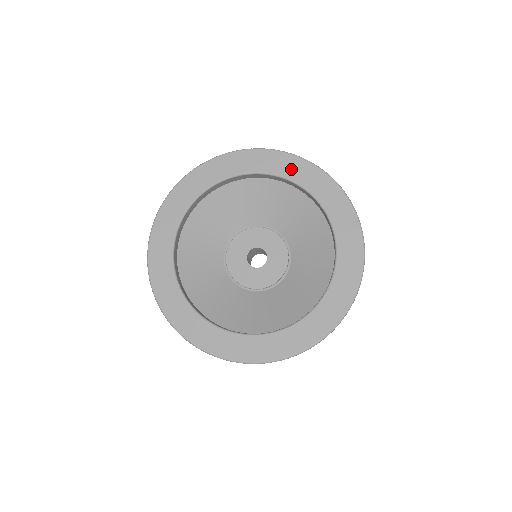
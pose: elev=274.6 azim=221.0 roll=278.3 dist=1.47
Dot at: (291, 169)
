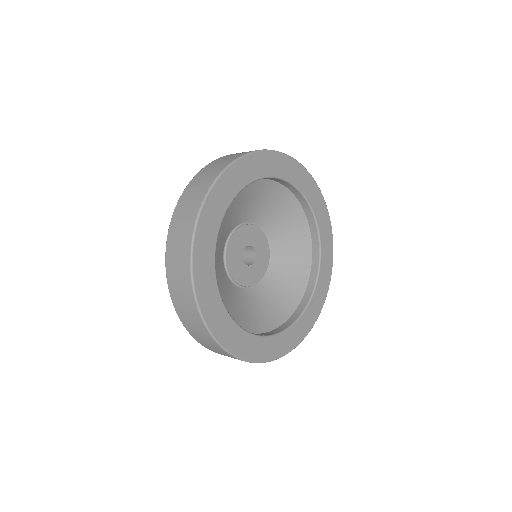
Dot at: (231, 187)
